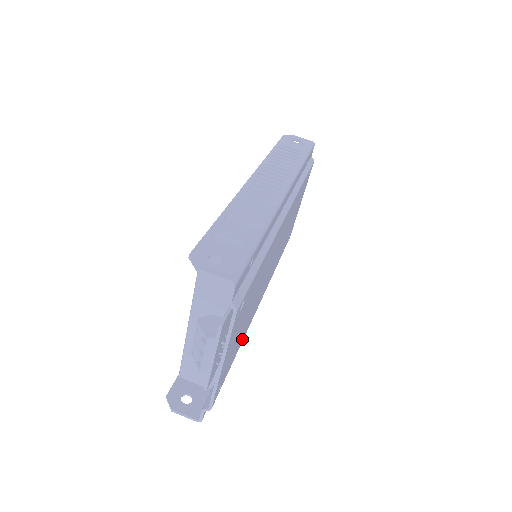
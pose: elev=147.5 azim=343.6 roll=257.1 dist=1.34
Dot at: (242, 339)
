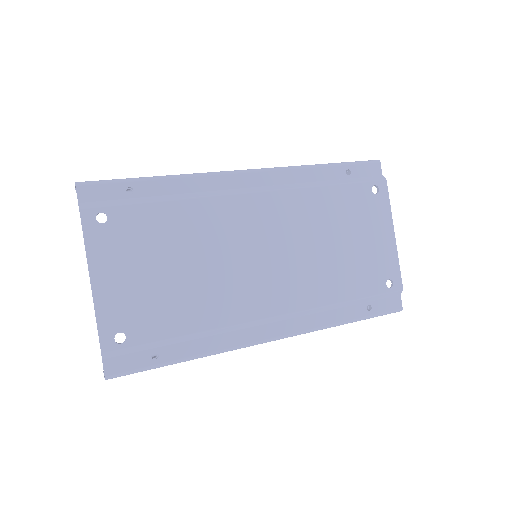
Dot at: (198, 323)
